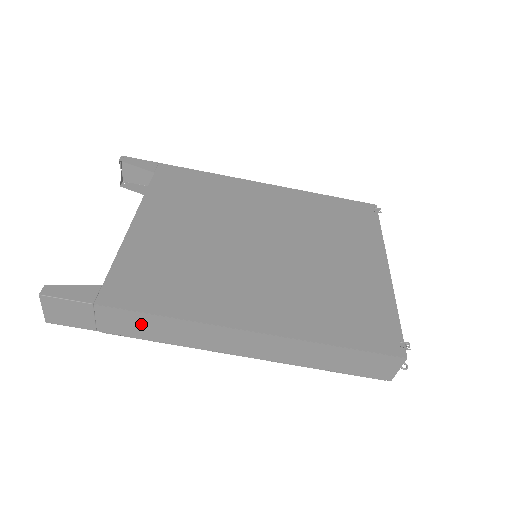
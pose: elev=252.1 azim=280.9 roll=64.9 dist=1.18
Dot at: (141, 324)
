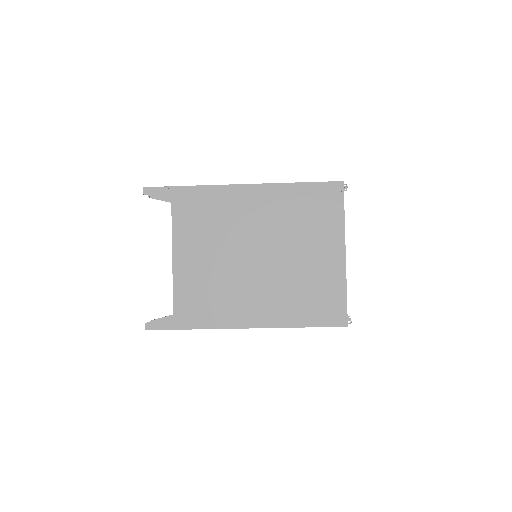
Dot at: occluded
